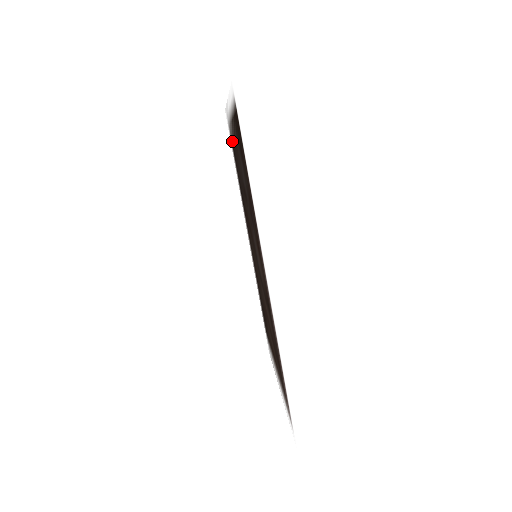
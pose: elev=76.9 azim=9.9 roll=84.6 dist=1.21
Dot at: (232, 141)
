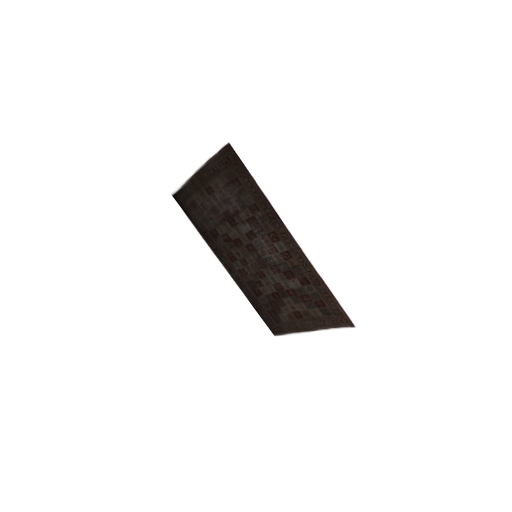
Dot at: (189, 200)
